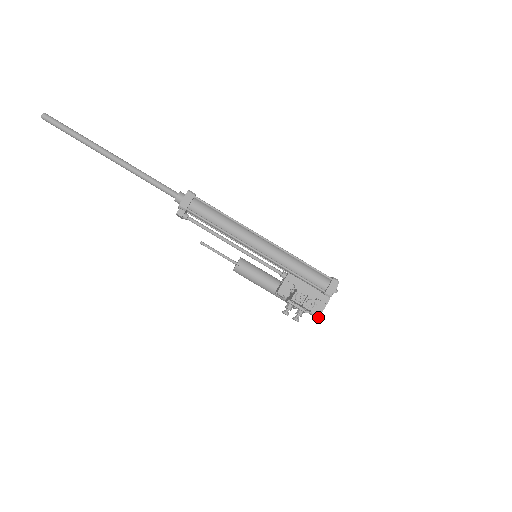
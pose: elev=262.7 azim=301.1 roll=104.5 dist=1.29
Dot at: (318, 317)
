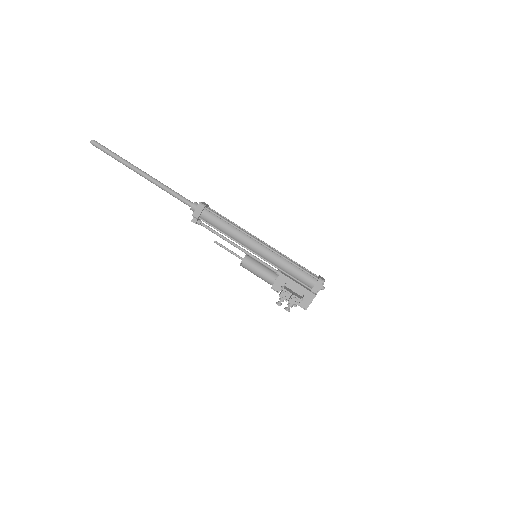
Dot at: occluded
